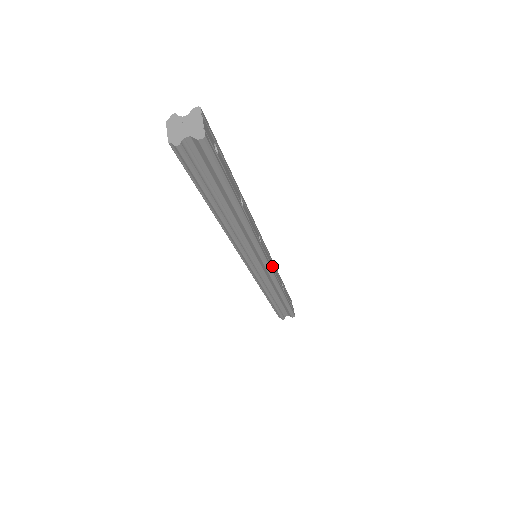
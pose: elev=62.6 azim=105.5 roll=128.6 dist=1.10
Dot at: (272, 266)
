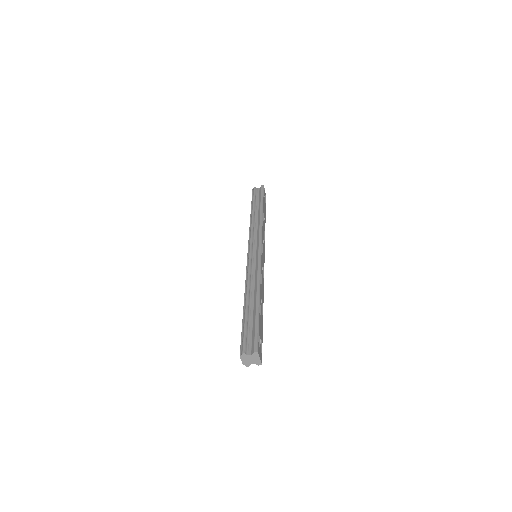
Dot at: (264, 245)
